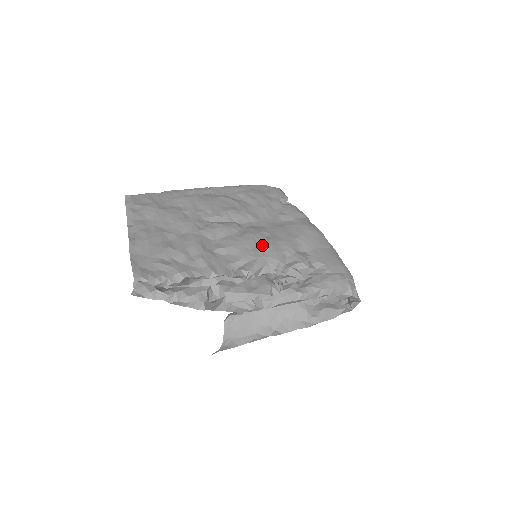
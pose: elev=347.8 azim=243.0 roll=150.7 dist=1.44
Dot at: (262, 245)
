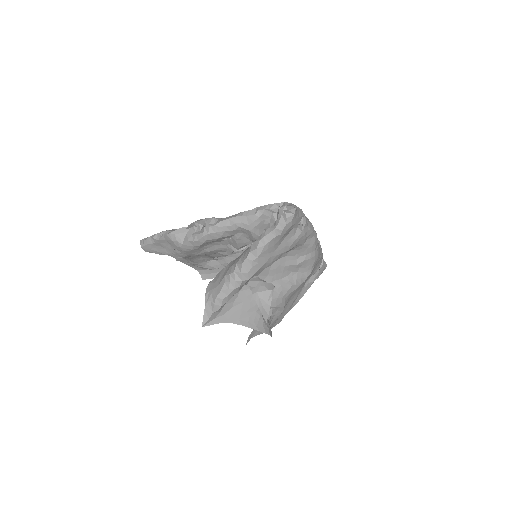
Dot at: occluded
